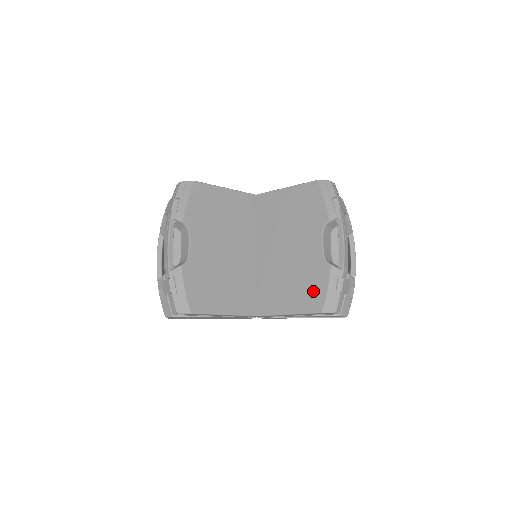
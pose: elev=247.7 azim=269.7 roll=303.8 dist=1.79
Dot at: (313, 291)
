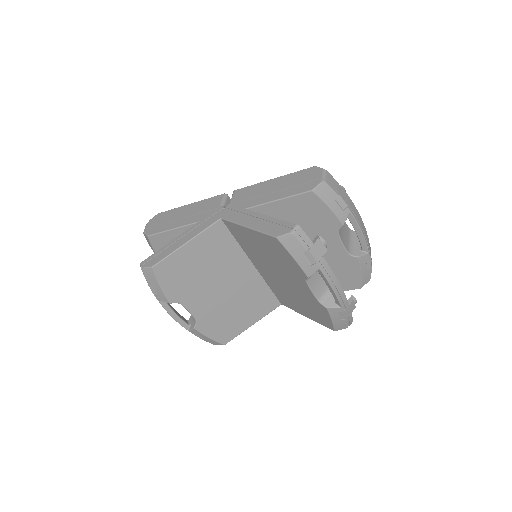
Dot at: (320, 316)
